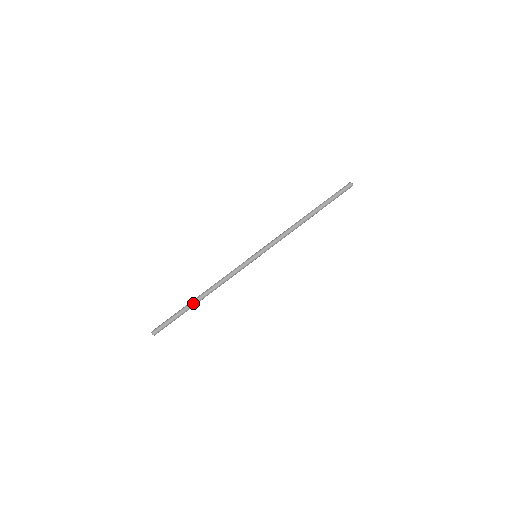
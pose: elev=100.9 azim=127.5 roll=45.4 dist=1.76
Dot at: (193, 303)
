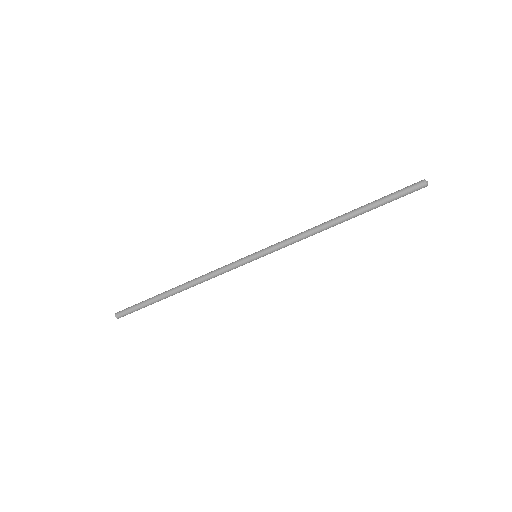
Dot at: occluded
